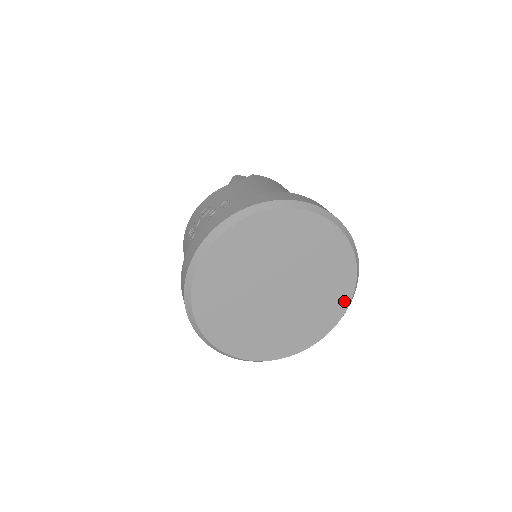
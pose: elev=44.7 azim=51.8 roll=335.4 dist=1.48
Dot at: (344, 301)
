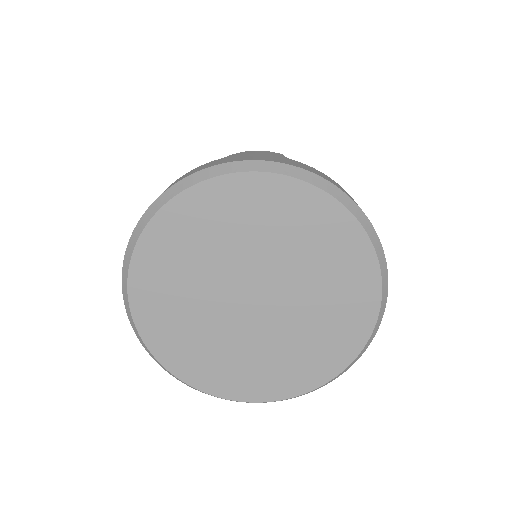
Dot at: (362, 251)
